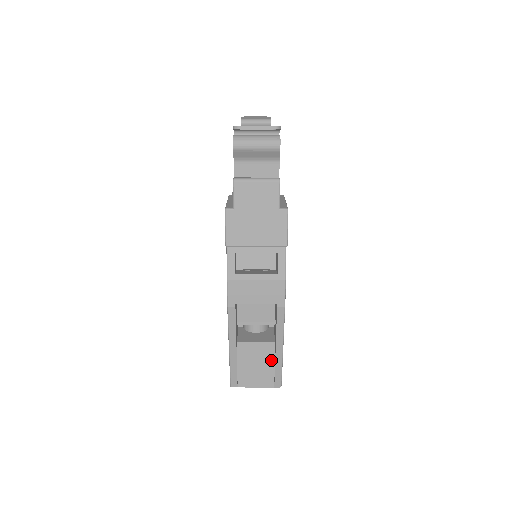
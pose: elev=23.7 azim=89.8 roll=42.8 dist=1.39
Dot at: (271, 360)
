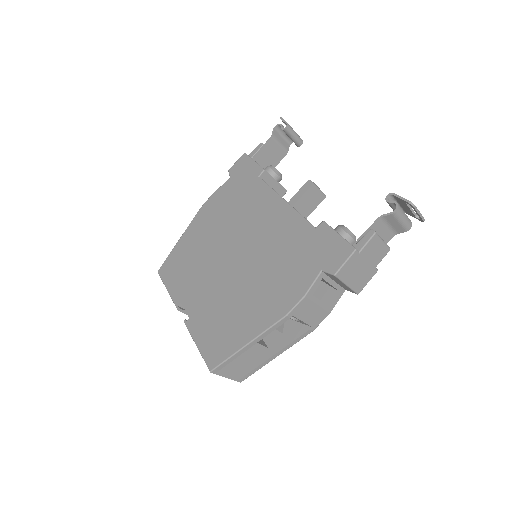
Dot at: (254, 360)
